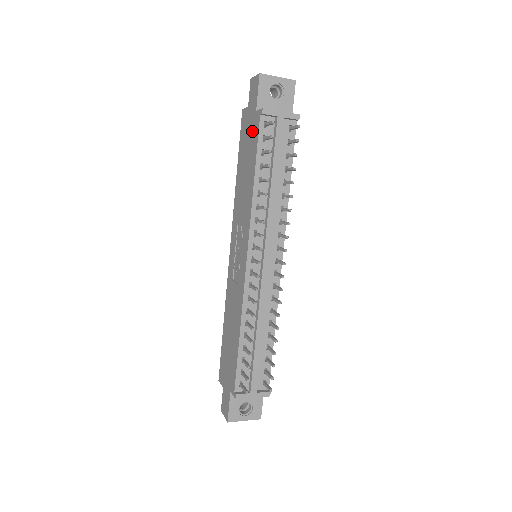
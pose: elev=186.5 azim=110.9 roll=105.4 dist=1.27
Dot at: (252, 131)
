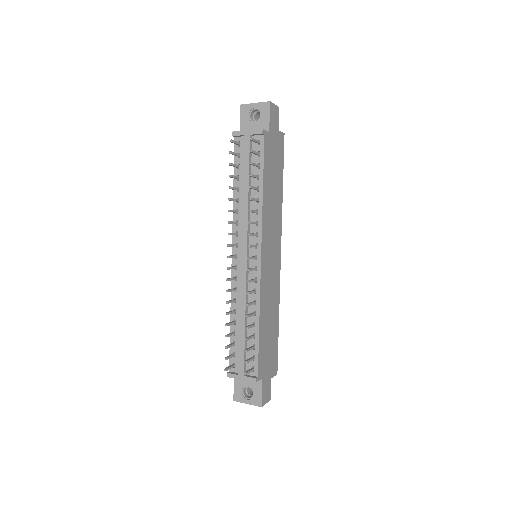
Dot at: occluded
